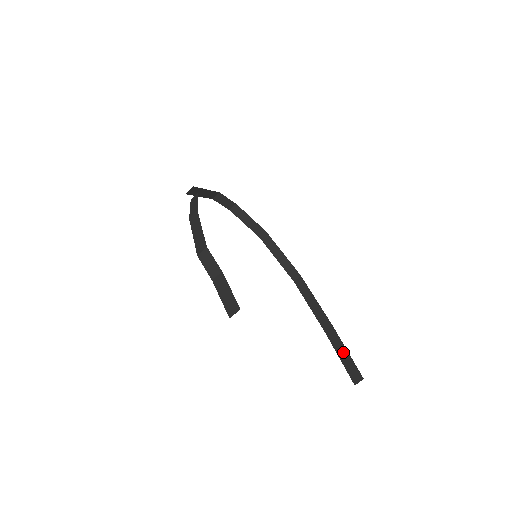
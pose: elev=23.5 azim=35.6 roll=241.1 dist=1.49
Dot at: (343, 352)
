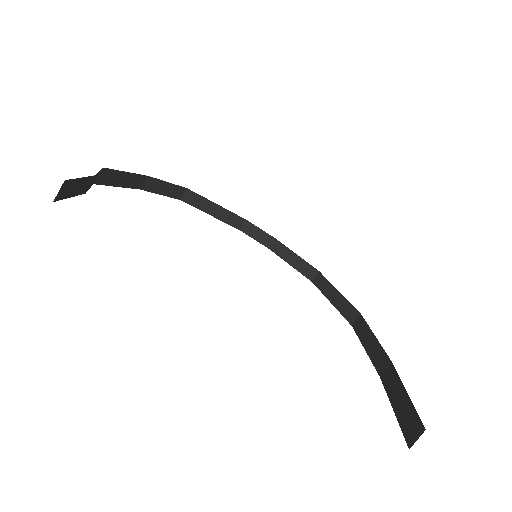
Dot at: (399, 395)
